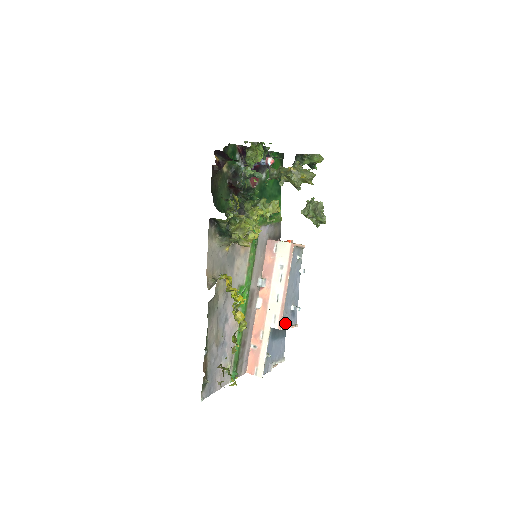
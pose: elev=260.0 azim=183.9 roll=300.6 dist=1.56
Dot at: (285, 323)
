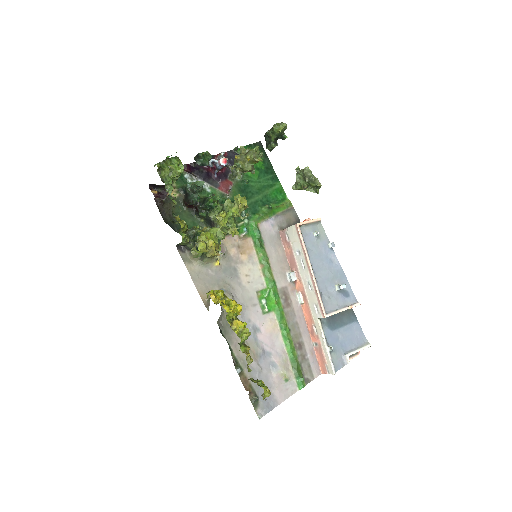
Dot at: (333, 308)
